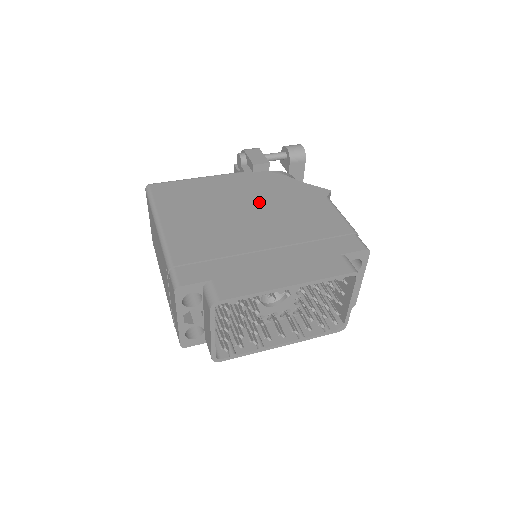
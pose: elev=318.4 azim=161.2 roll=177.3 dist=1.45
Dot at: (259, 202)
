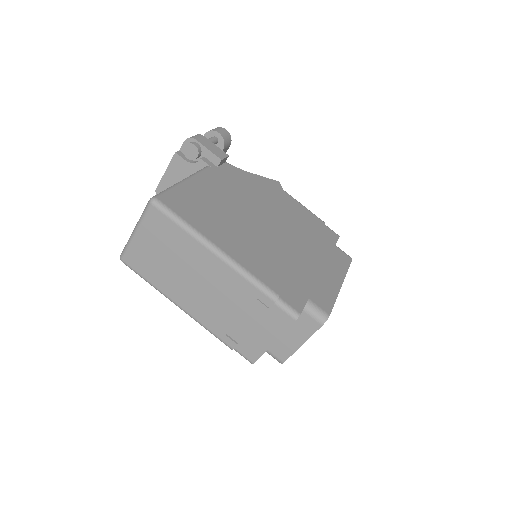
Dot at: (256, 204)
